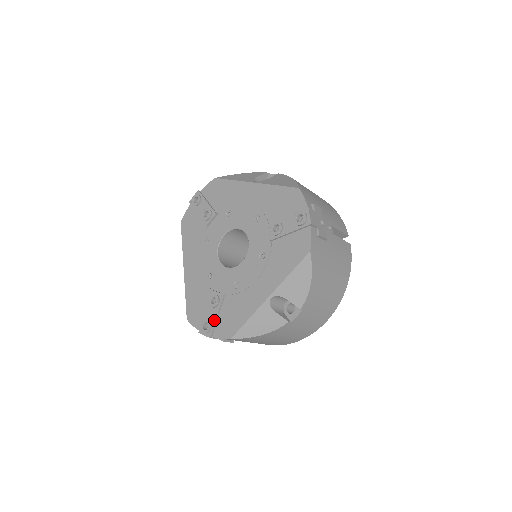
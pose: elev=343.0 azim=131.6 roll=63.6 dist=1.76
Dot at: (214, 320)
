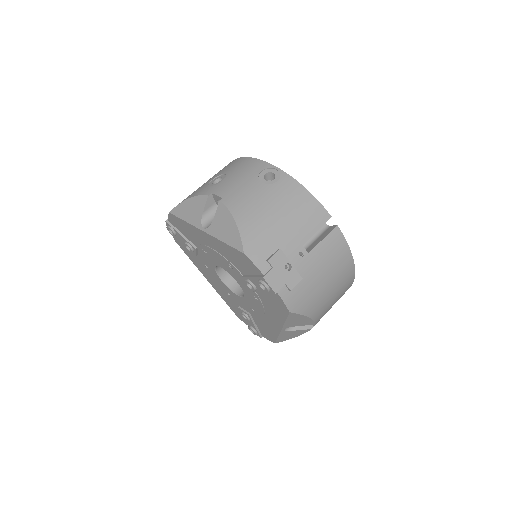
Dot at: (255, 329)
